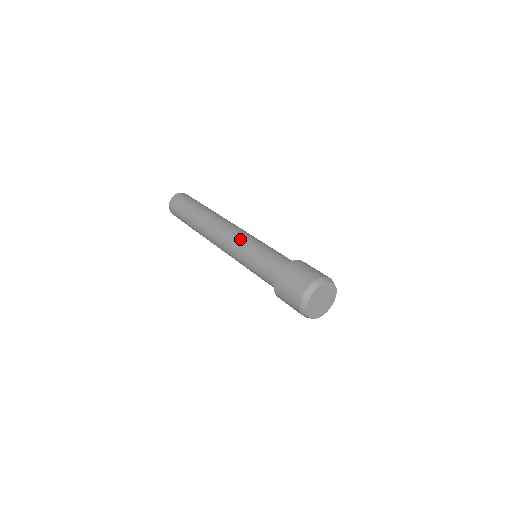
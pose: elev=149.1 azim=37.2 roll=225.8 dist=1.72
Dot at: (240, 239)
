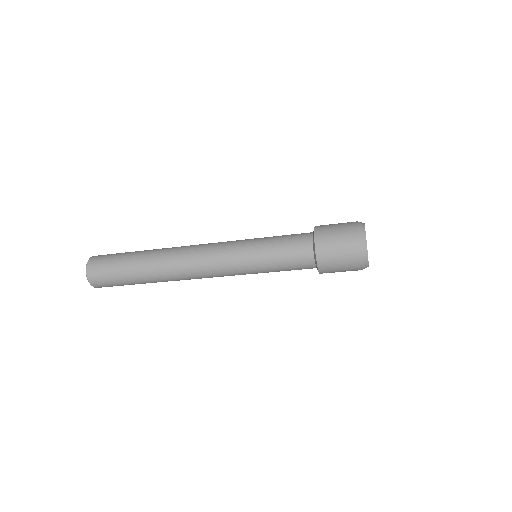
Dot at: occluded
